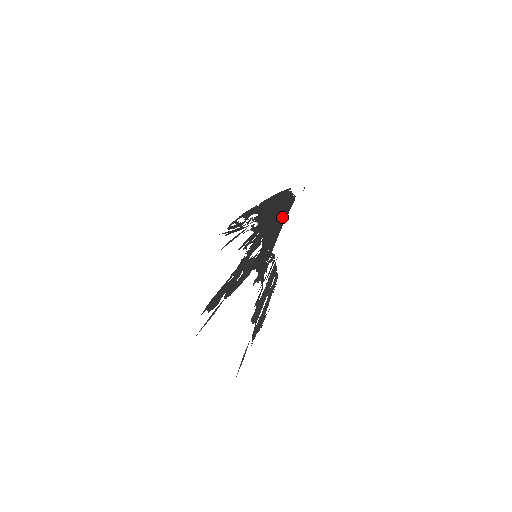
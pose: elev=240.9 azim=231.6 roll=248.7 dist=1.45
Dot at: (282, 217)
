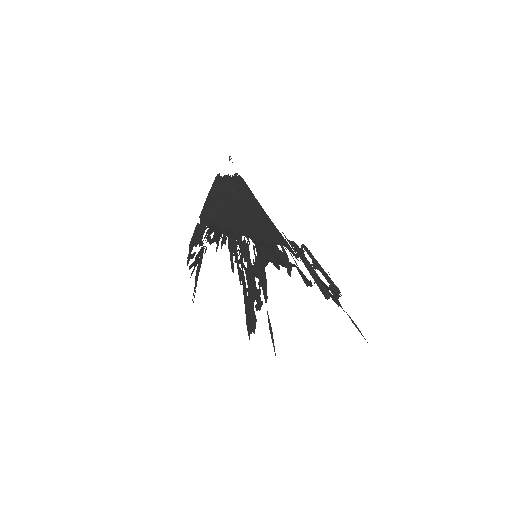
Dot at: (250, 204)
